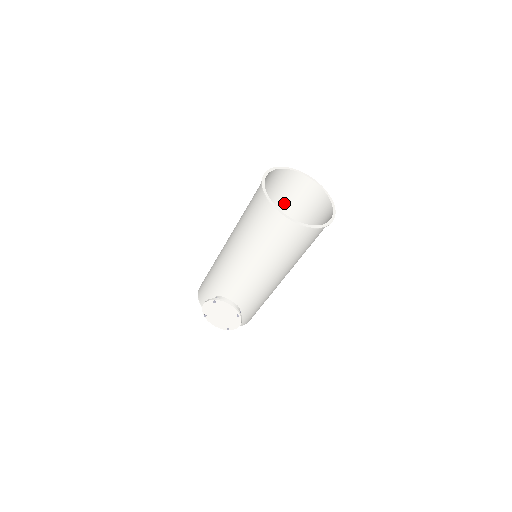
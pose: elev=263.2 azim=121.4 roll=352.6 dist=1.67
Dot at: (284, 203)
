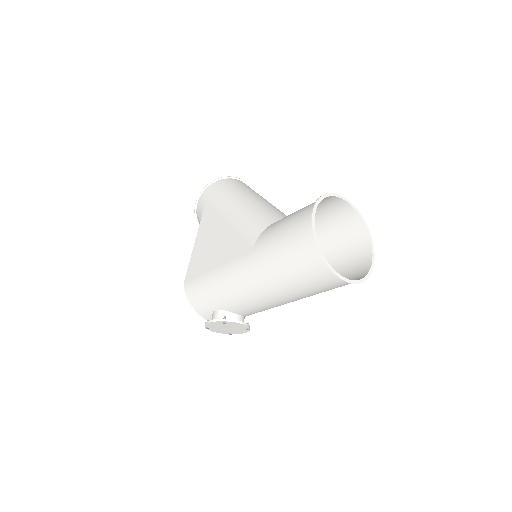
Dot at: occluded
